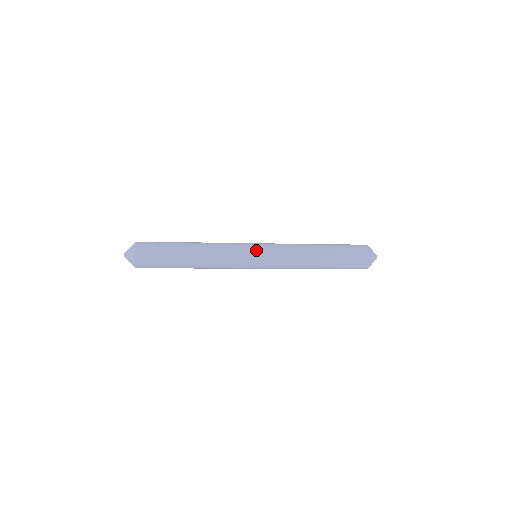
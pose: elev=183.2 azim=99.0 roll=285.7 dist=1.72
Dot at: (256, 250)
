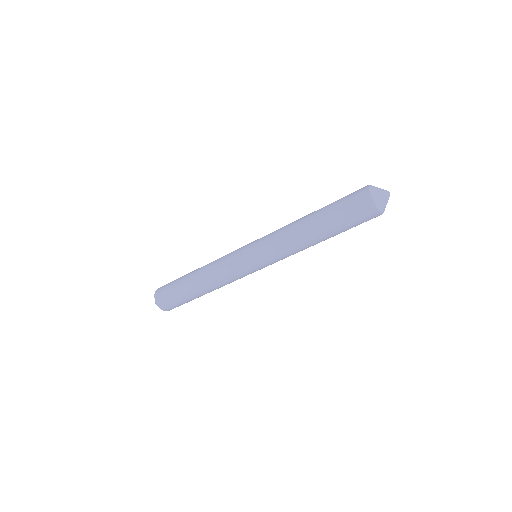
Dot at: (246, 250)
